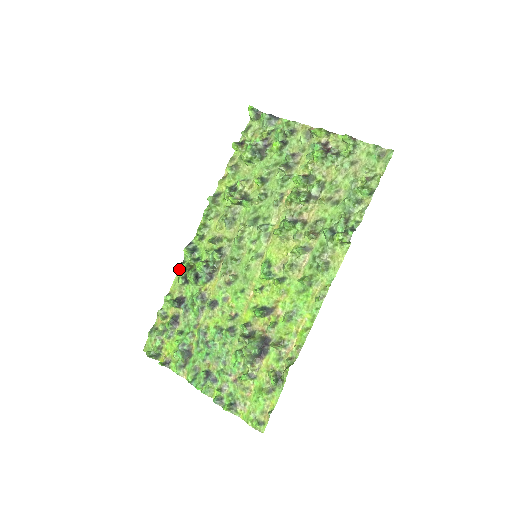
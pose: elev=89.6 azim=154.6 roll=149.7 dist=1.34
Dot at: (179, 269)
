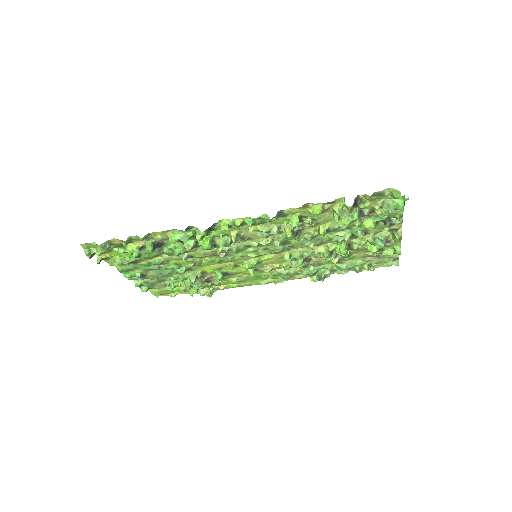
Dot at: (179, 230)
